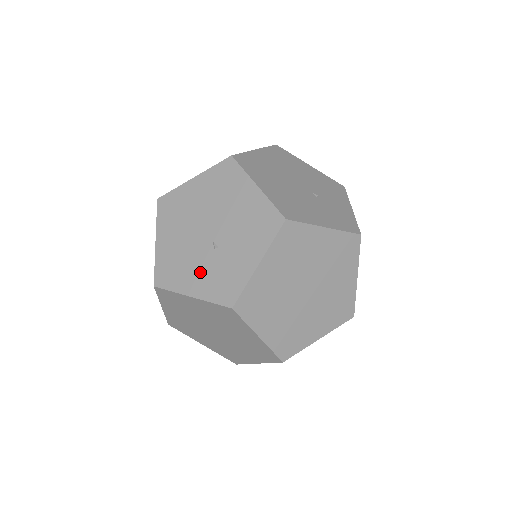
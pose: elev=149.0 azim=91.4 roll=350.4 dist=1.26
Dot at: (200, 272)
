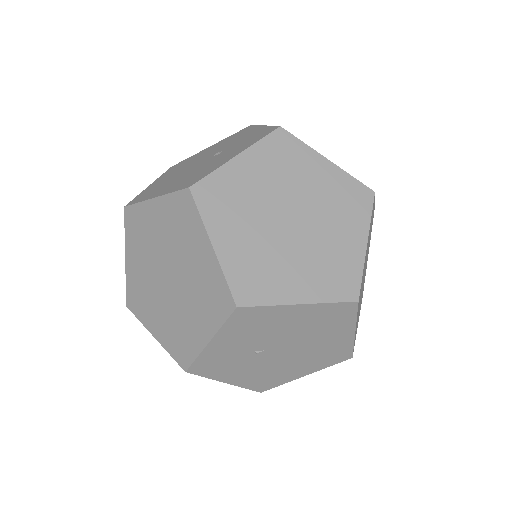
Dot at: (225, 156)
